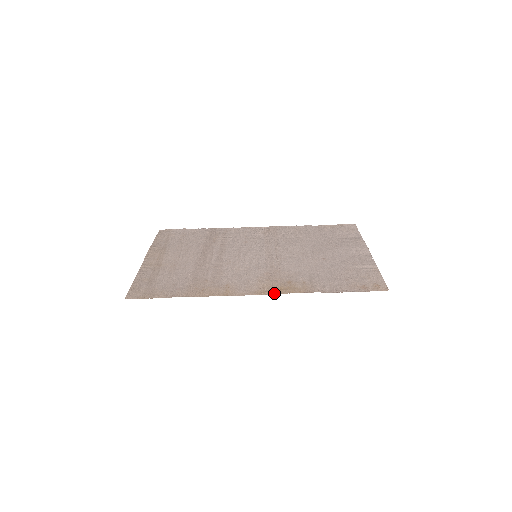
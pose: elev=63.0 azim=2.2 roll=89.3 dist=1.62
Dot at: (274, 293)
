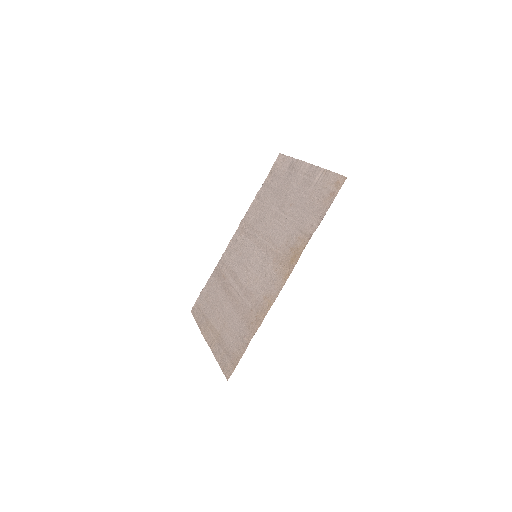
Dot at: (292, 268)
